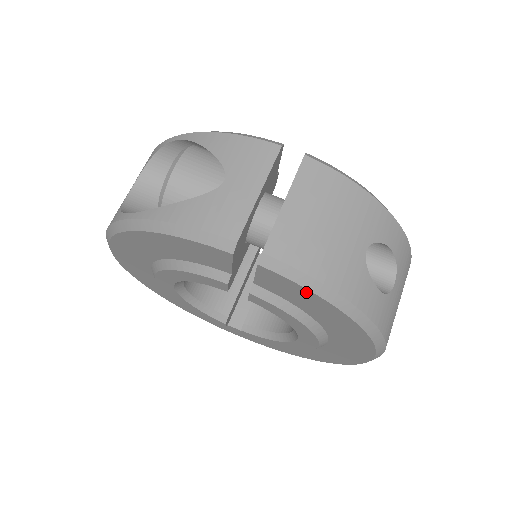
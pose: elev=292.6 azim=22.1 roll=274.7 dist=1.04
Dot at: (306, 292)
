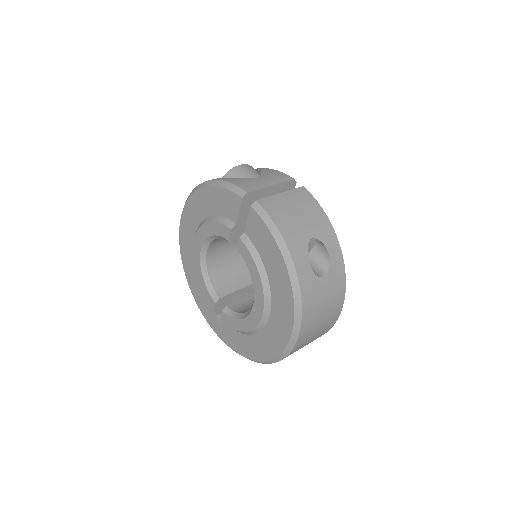
Dot at: (268, 233)
